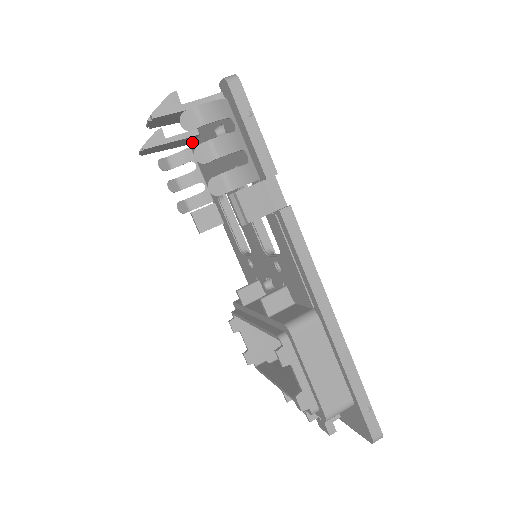
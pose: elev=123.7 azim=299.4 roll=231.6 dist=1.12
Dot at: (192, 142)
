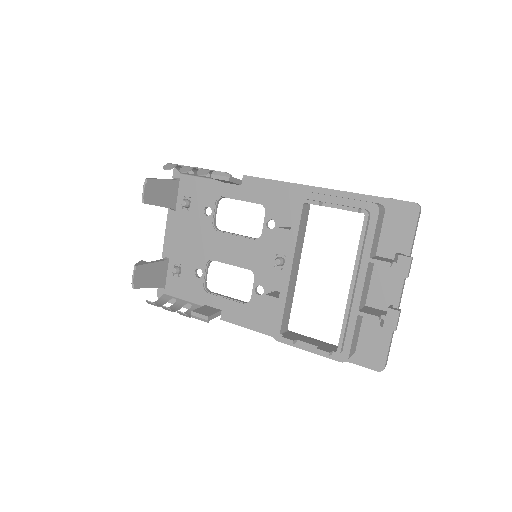
Dot at: (165, 282)
